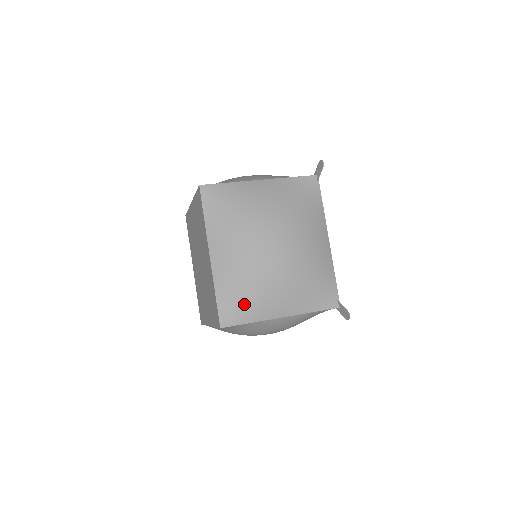
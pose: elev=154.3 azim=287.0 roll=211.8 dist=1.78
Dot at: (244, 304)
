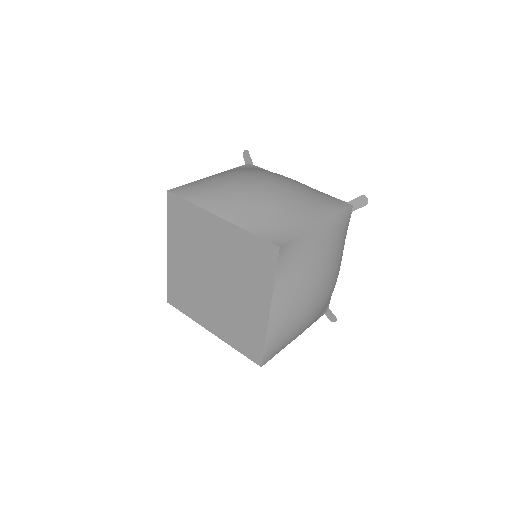
Dot at: (280, 223)
